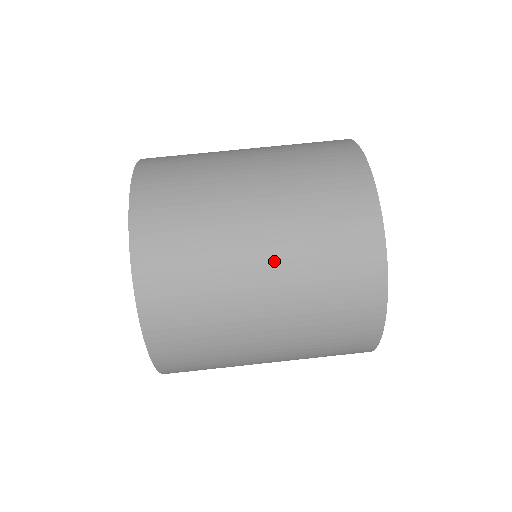
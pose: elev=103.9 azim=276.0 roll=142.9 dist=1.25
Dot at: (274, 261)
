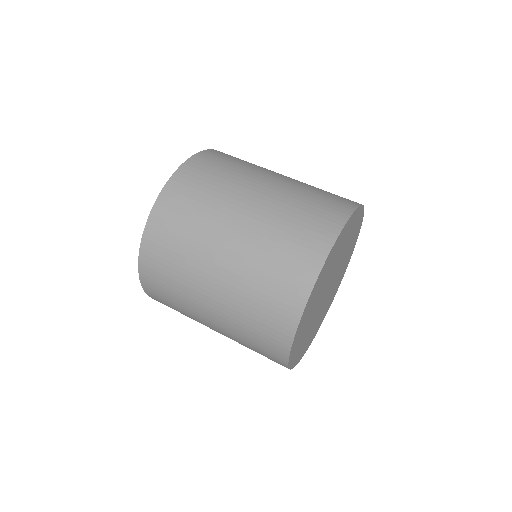
Dot at: (262, 204)
